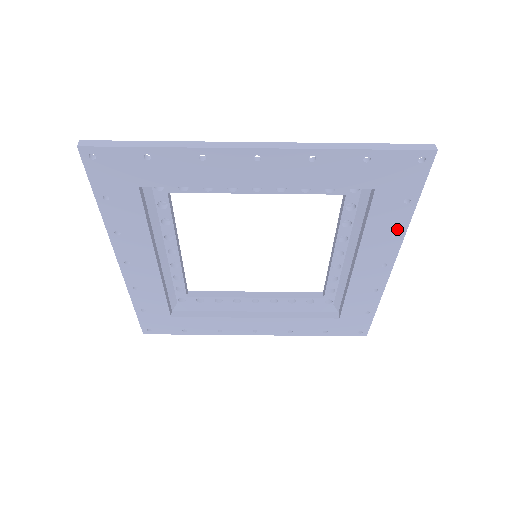
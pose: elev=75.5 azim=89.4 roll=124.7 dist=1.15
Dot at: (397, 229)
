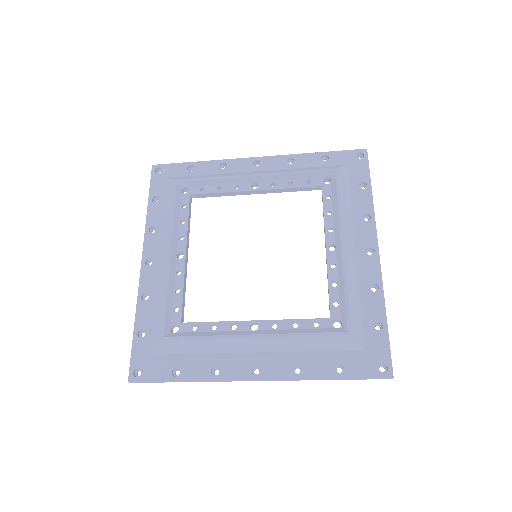
Dot at: occluded
